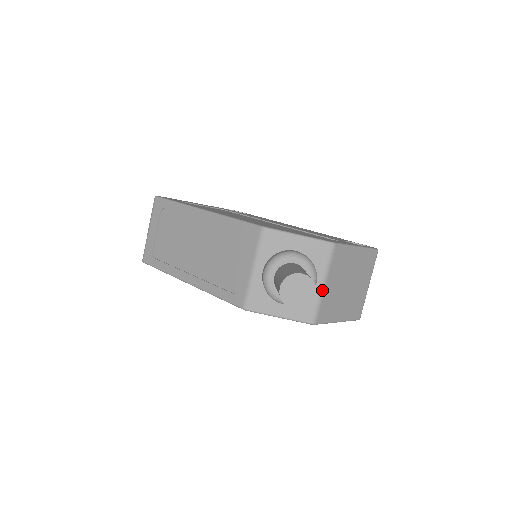
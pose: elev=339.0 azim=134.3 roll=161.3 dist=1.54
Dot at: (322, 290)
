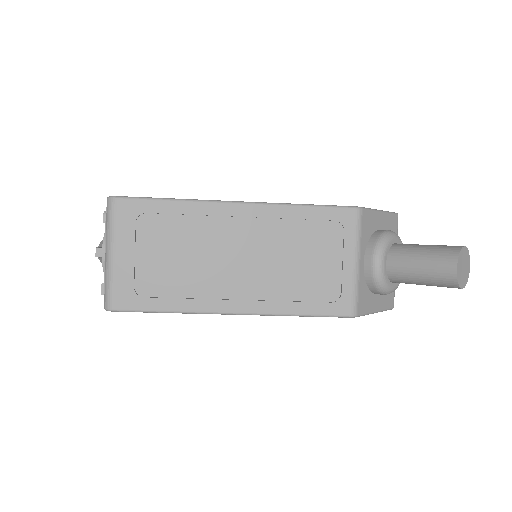
Dot at: occluded
